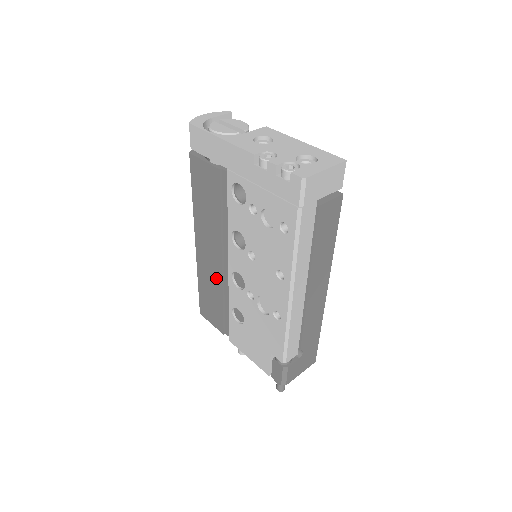
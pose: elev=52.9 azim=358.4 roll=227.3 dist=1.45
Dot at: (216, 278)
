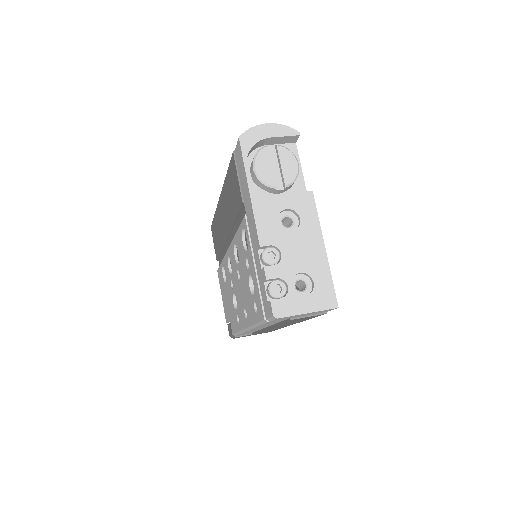
Dot at: (222, 236)
